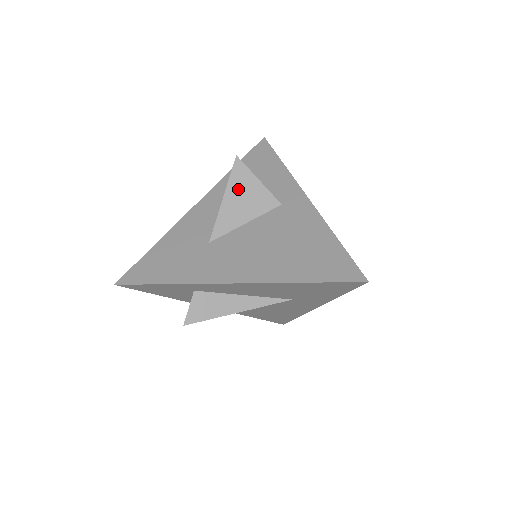
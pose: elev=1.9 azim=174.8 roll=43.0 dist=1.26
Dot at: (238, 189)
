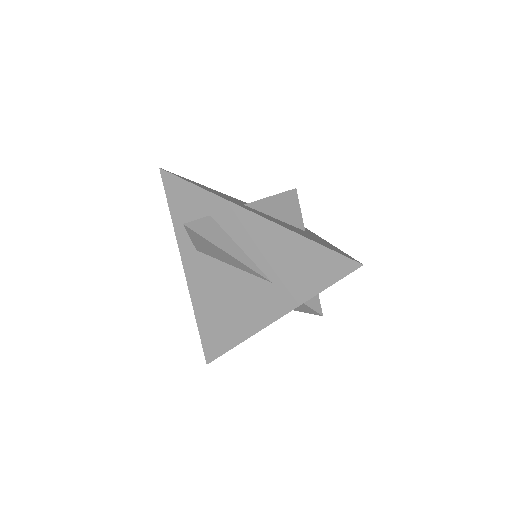
Dot at: (284, 201)
